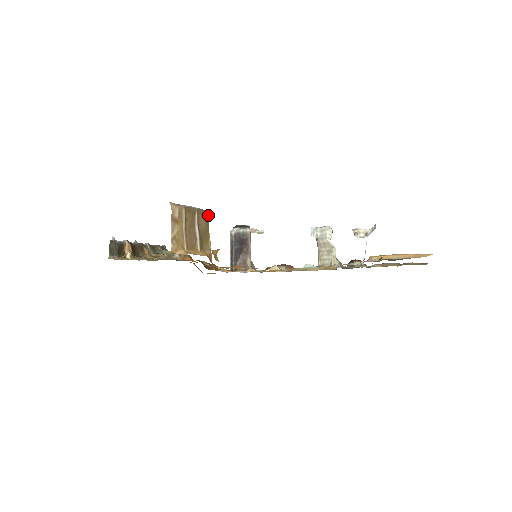
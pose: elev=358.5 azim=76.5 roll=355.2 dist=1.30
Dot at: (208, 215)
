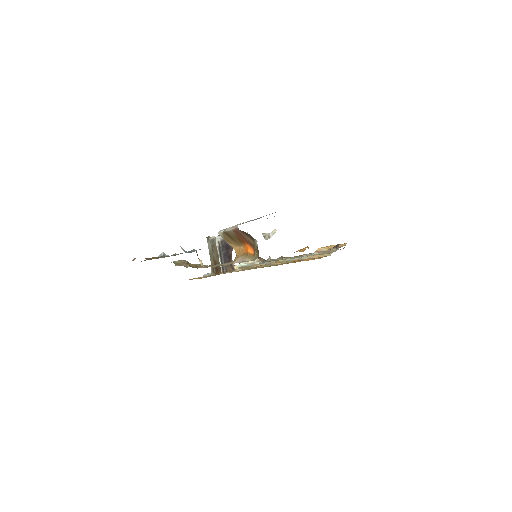
Dot at: occluded
